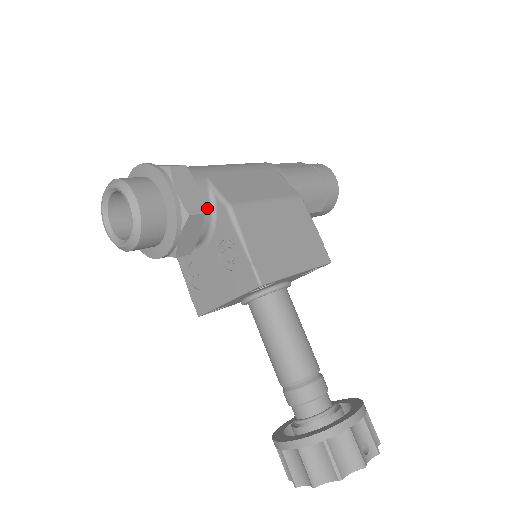
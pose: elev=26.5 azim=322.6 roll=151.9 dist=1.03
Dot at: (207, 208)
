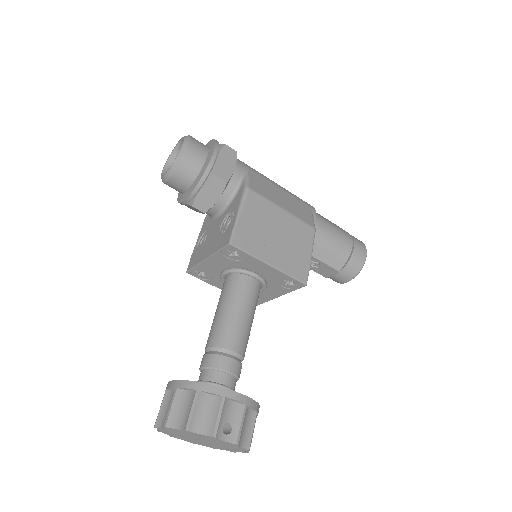
Dot at: (233, 185)
